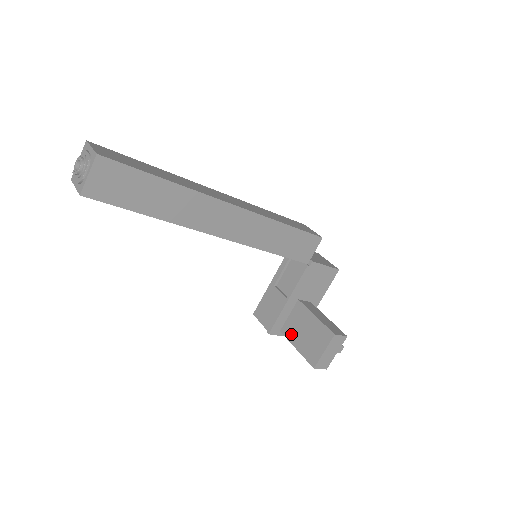
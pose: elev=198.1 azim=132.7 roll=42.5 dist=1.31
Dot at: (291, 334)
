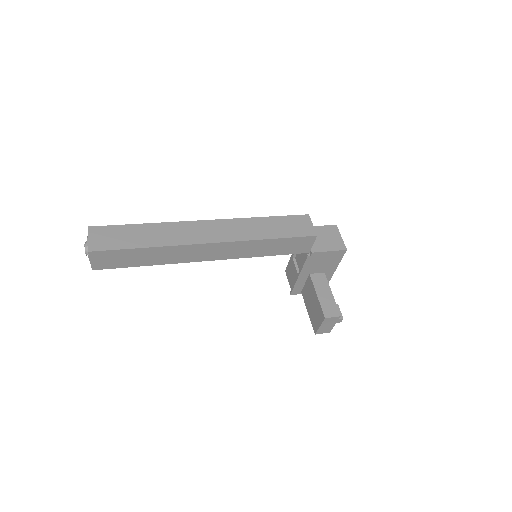
Dot at: (306, 299)
